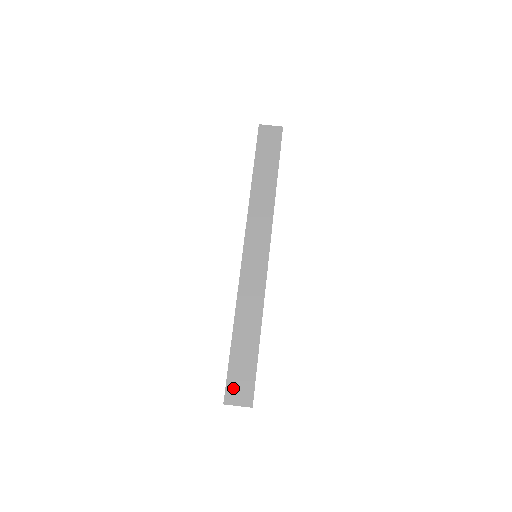
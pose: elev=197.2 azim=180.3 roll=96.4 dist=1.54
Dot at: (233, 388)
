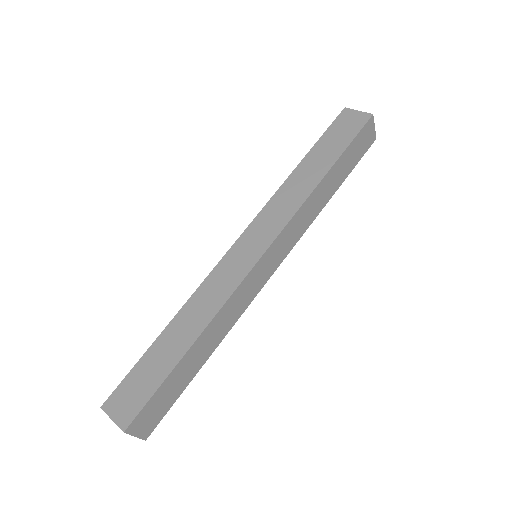
Dot at: (122, 394)
